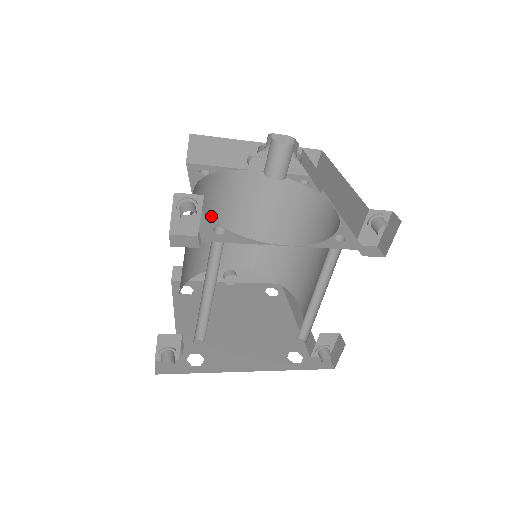
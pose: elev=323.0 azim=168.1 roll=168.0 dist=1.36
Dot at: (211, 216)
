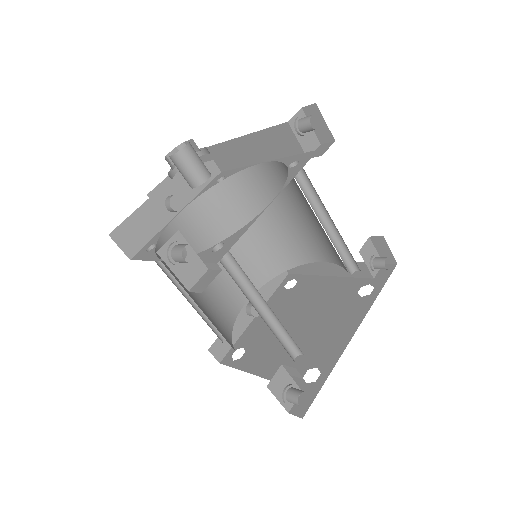
Dot at: occluded
